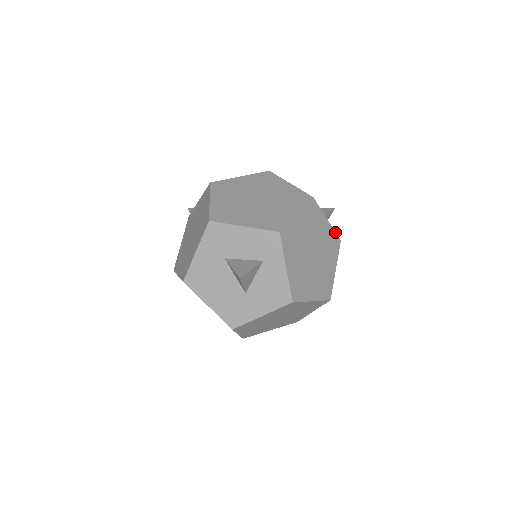
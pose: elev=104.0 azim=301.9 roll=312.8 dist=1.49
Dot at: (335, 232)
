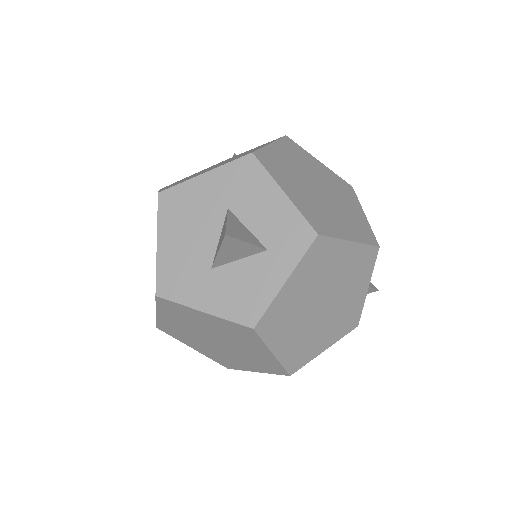
Dot at: occluded
